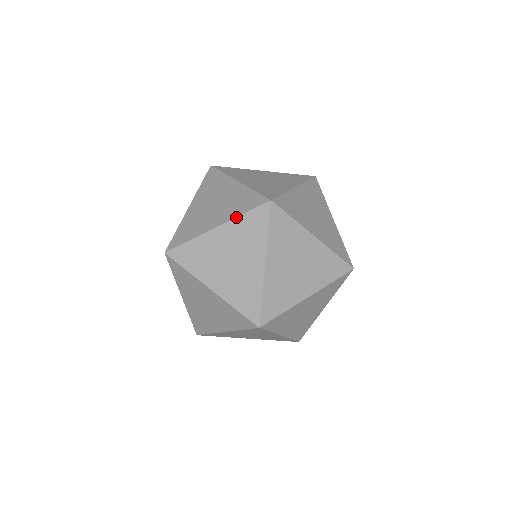
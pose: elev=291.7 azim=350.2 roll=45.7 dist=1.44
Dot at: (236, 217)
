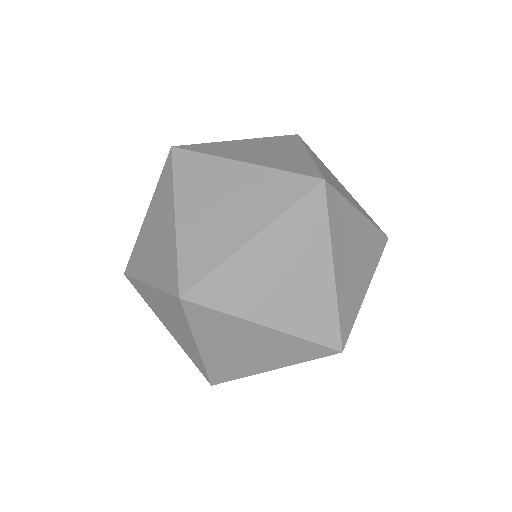
Dot at: (155, 190)
